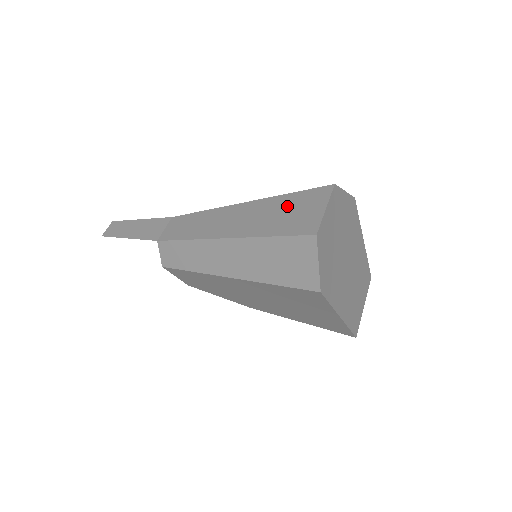
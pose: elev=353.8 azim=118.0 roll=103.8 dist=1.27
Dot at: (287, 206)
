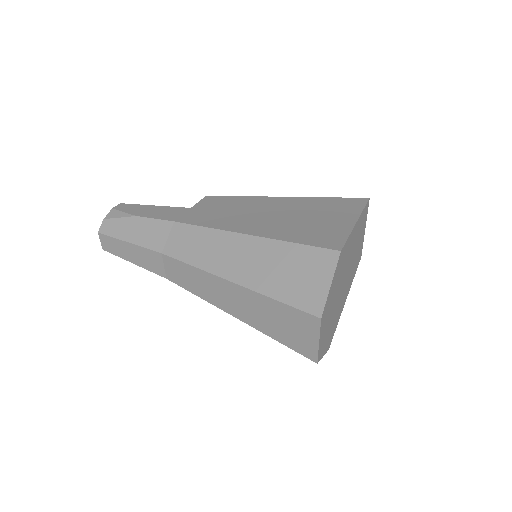
Dot at: (281, 317)
